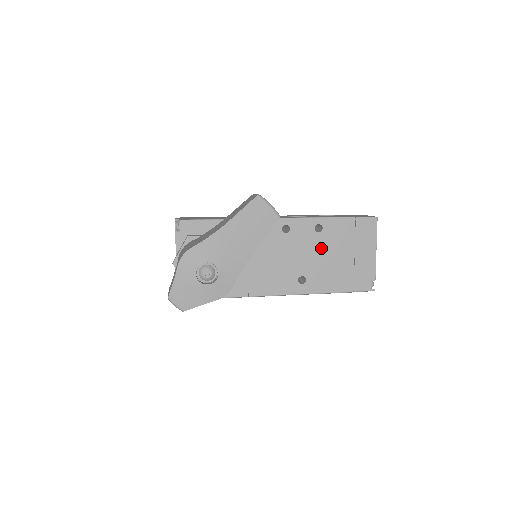
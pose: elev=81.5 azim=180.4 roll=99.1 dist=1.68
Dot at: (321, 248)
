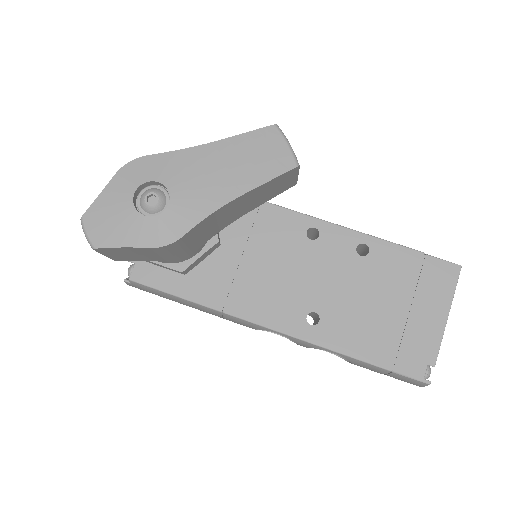
Dot at: (358, 280)
